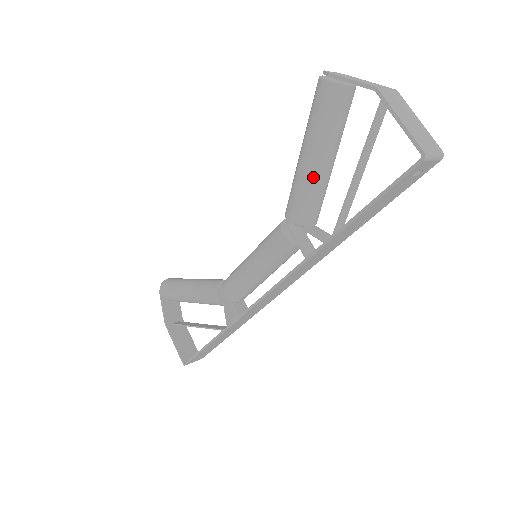
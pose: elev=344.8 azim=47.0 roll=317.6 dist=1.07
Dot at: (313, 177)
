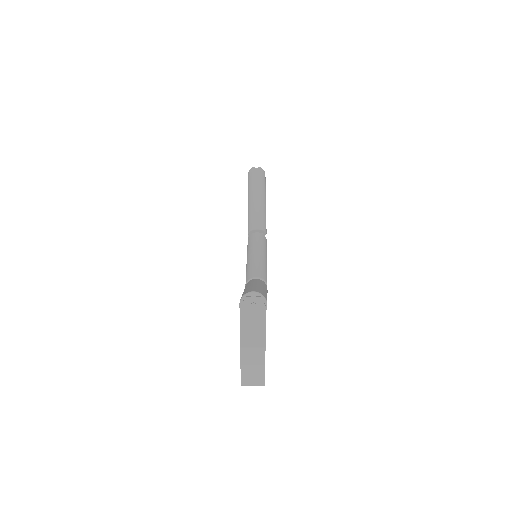
Dot at: occluded
